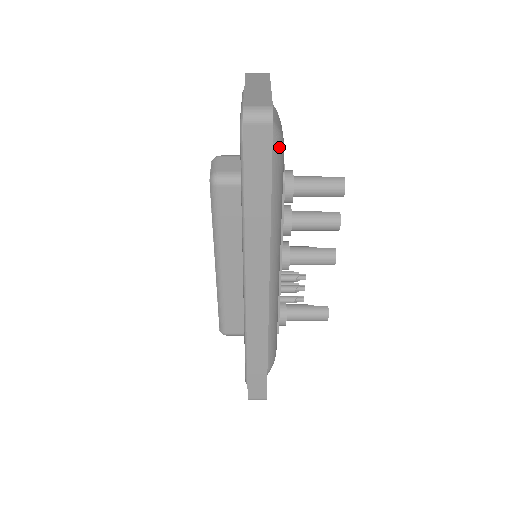
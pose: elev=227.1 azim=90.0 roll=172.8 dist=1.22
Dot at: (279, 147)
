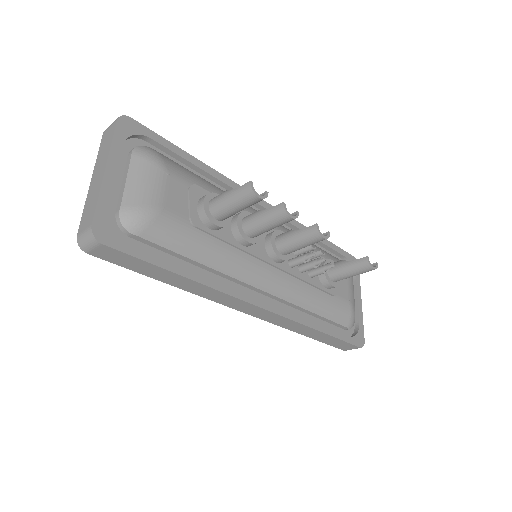
Dot at: (147, 225)
